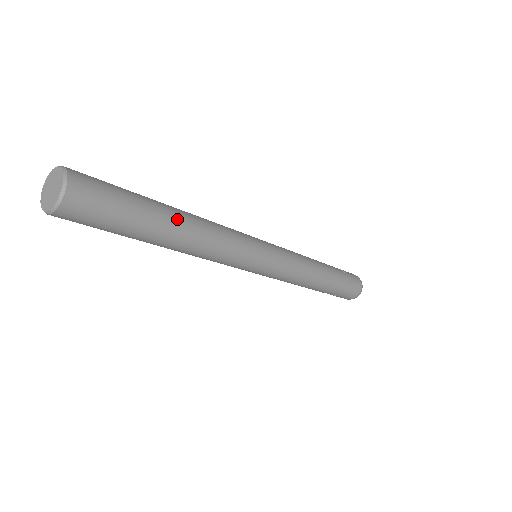
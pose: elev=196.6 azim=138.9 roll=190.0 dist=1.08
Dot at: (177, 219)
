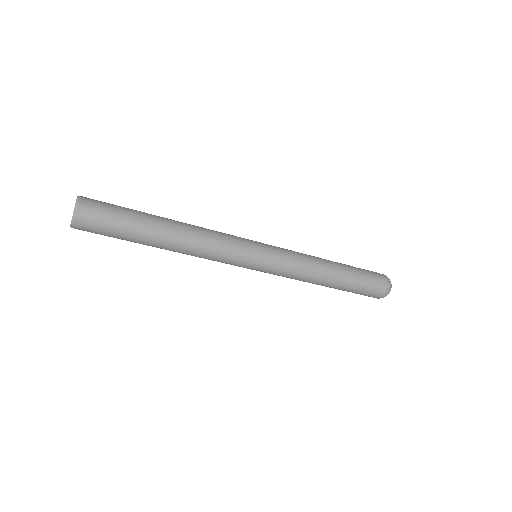
Dot at: (166, 230)
